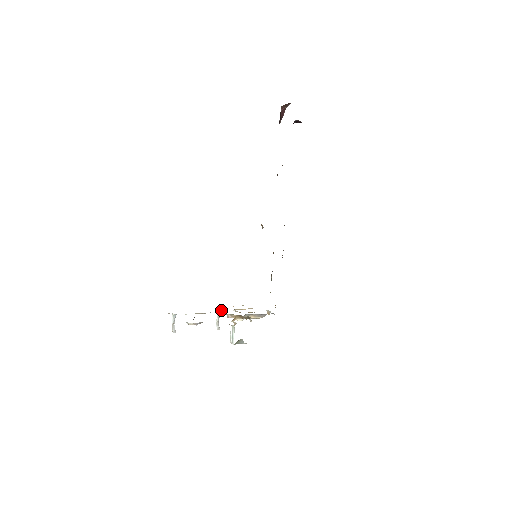
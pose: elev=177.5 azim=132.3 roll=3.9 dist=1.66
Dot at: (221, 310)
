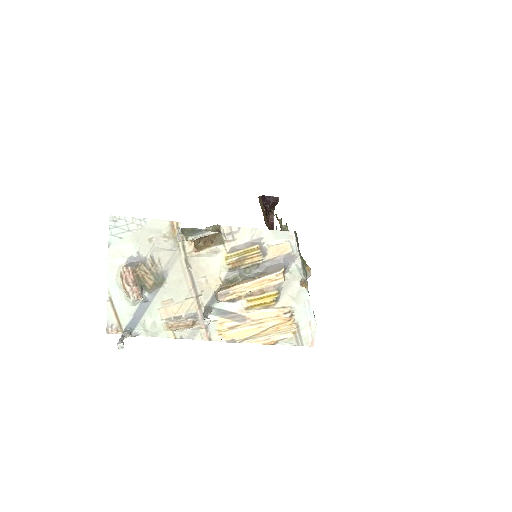
Dot at: (225, 328)
